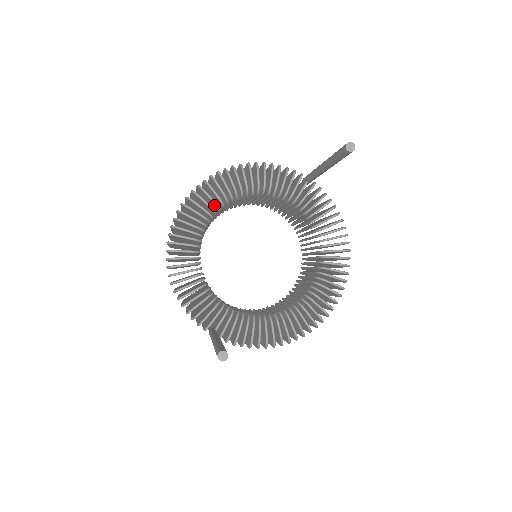
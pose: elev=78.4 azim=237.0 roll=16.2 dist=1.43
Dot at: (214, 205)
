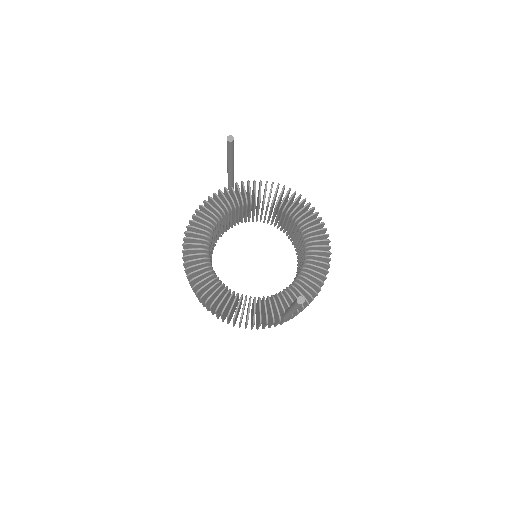
Dot at: (203, 256)
